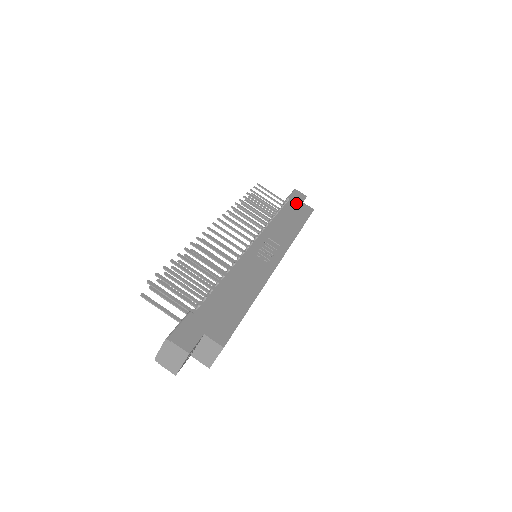
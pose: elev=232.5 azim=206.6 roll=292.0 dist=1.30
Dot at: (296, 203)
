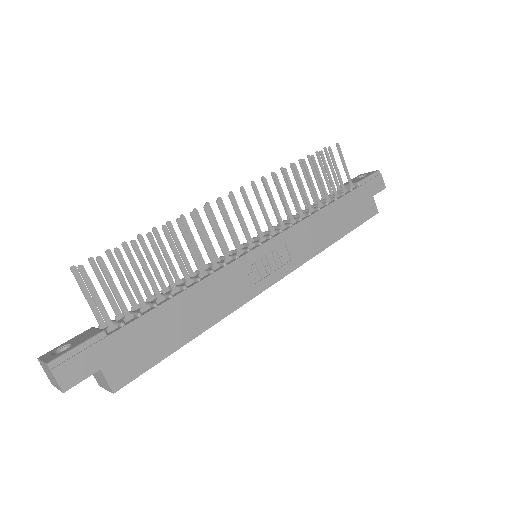
Dot at: (363, 195)
